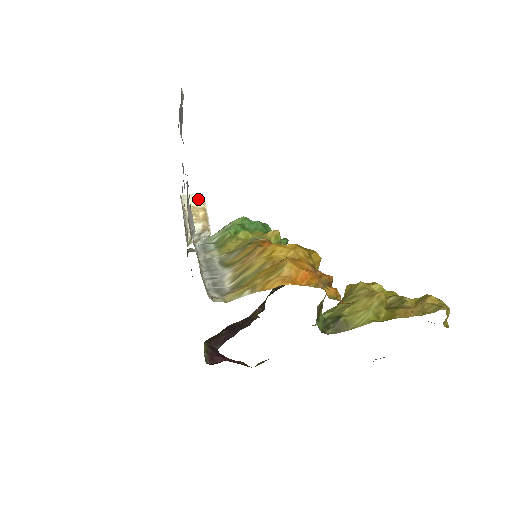
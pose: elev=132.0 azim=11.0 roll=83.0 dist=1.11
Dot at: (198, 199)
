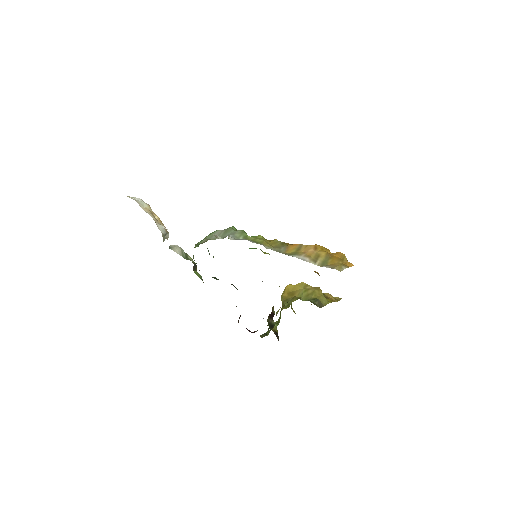
Dot at: (146, 203)
